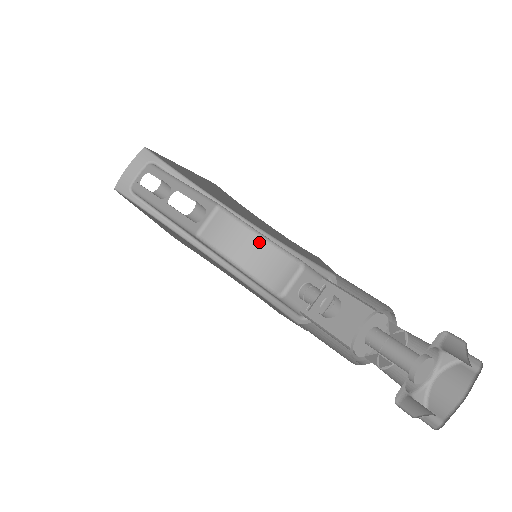
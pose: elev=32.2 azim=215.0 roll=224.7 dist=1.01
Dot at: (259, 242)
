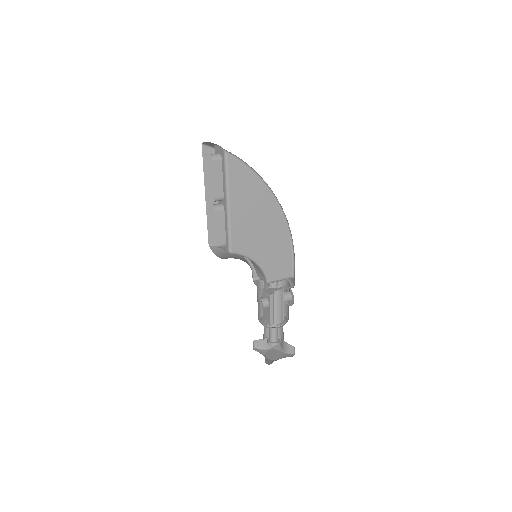
Dot at: (253, 262)
